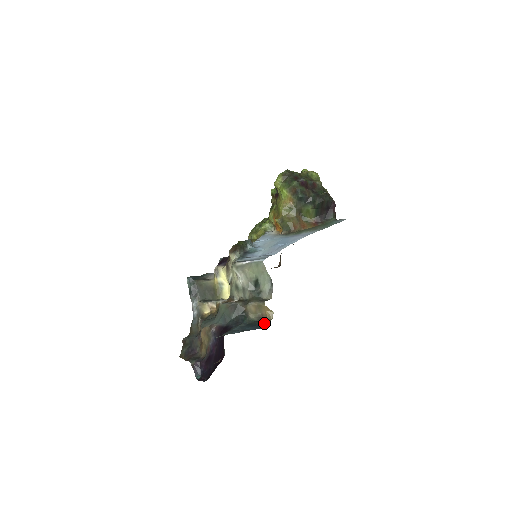
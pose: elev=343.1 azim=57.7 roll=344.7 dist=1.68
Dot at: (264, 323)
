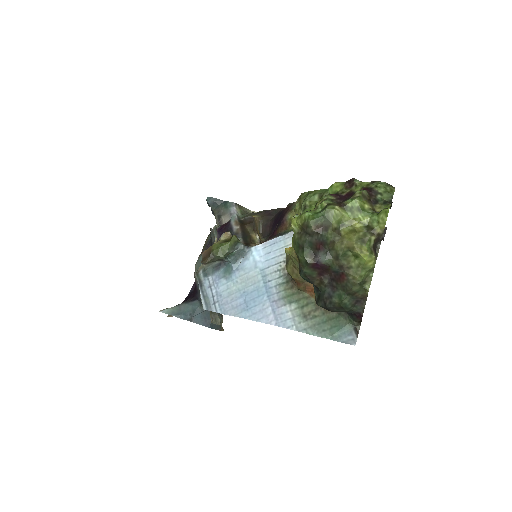
Dot at: (217, 325)
